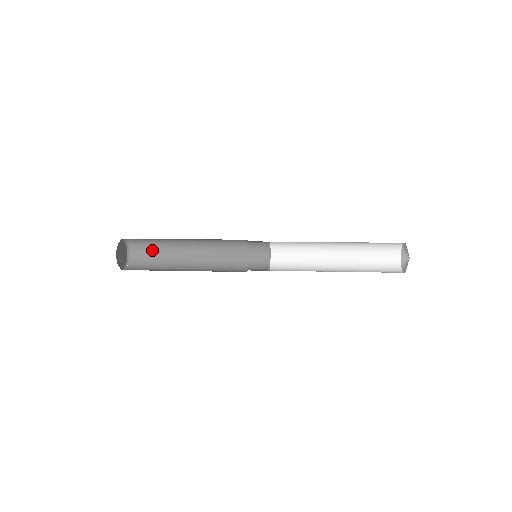
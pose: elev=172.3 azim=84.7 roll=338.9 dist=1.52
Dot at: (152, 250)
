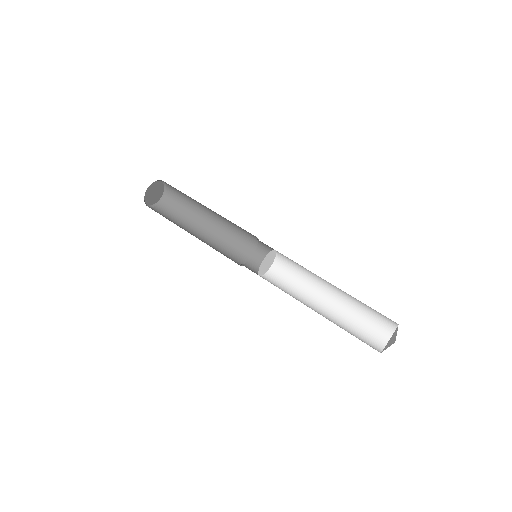
Dot at: (183, 196)
